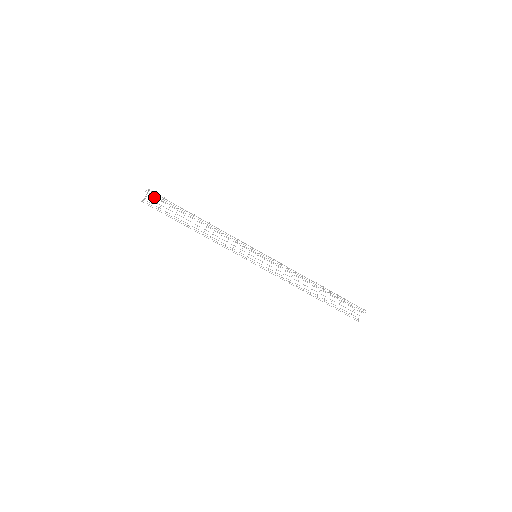
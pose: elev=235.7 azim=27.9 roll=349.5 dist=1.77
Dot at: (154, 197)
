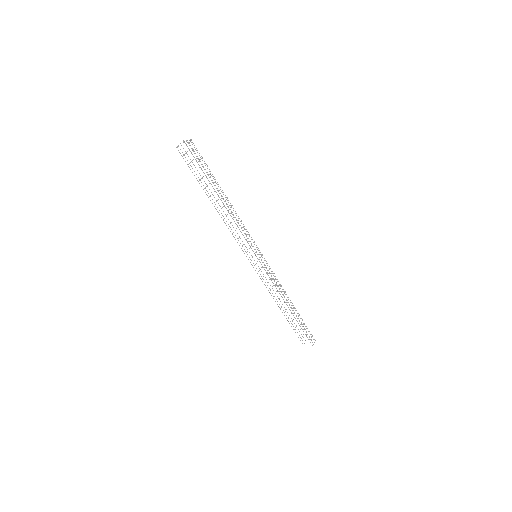
Dot at: (192, 148)
